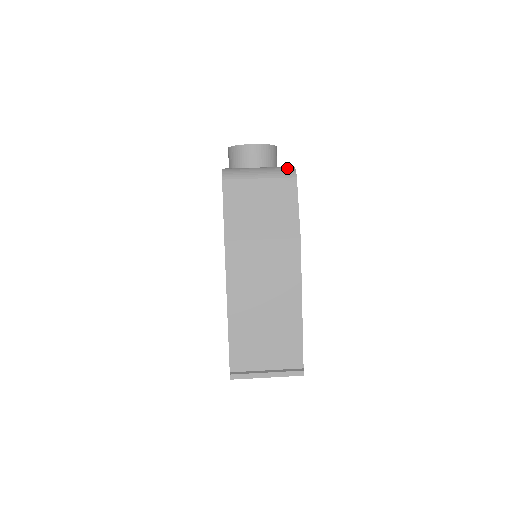
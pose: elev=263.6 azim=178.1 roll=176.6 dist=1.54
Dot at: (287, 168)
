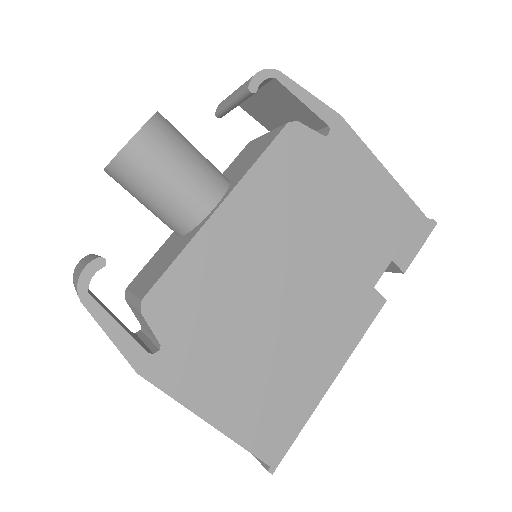
Dot at: (77, 280)
